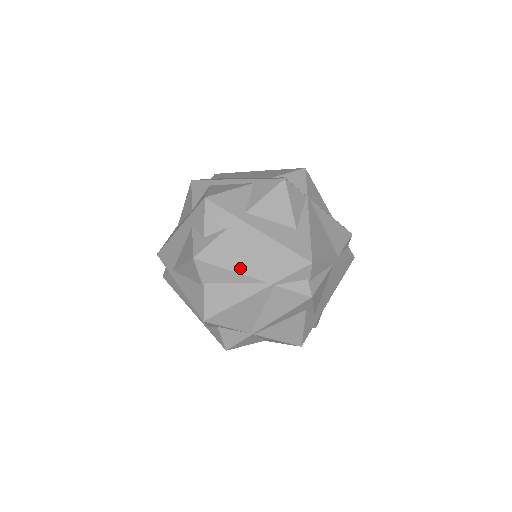
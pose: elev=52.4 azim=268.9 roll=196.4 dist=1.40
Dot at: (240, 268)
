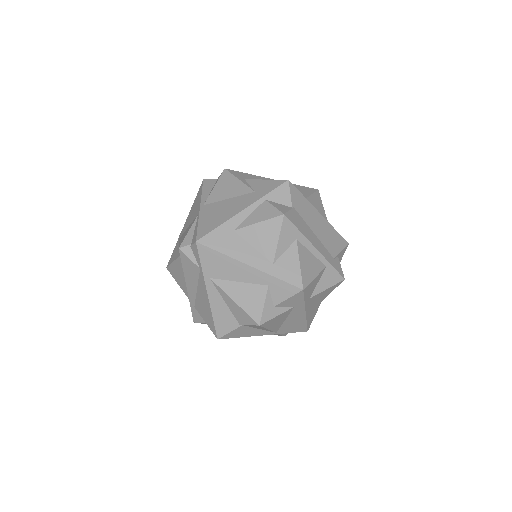
Dot at: (274, 328)
